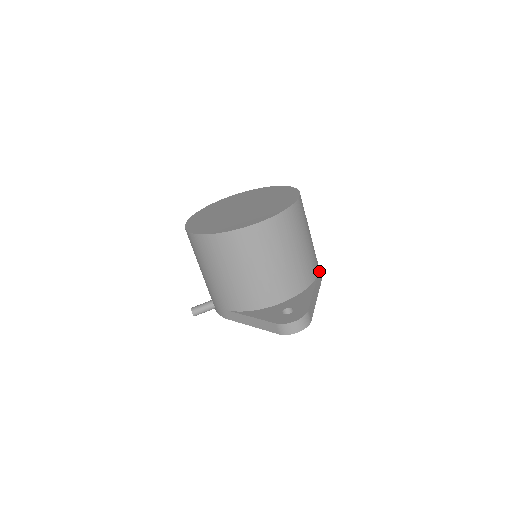
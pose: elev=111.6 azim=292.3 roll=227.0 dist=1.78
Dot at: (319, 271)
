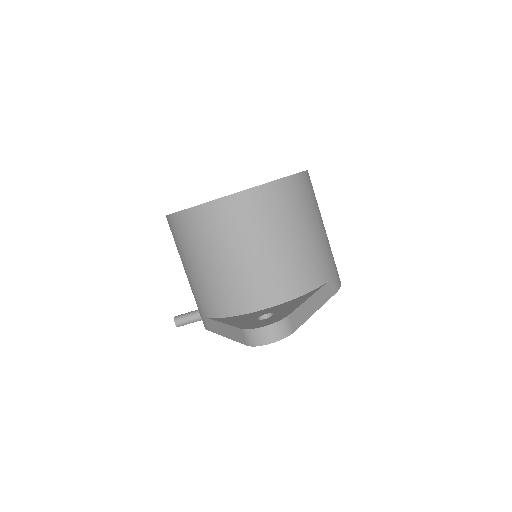
Dot at: (334, 278)
